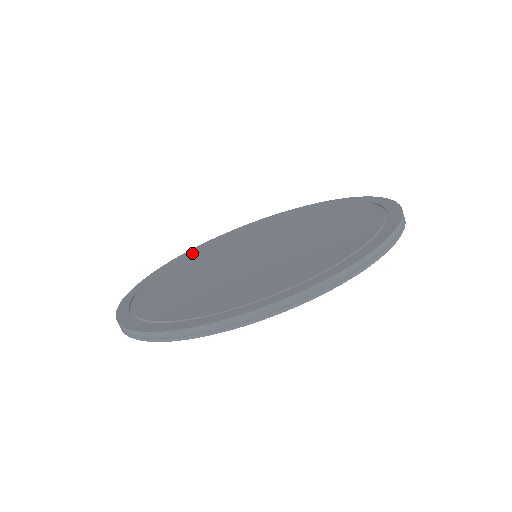
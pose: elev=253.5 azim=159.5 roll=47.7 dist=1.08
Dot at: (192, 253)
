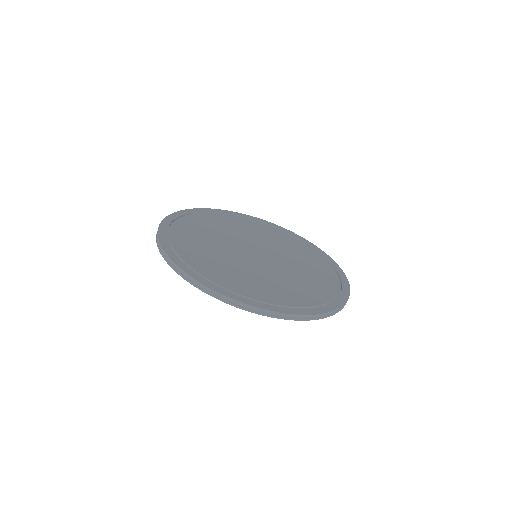
Dot at: (262, 223)
